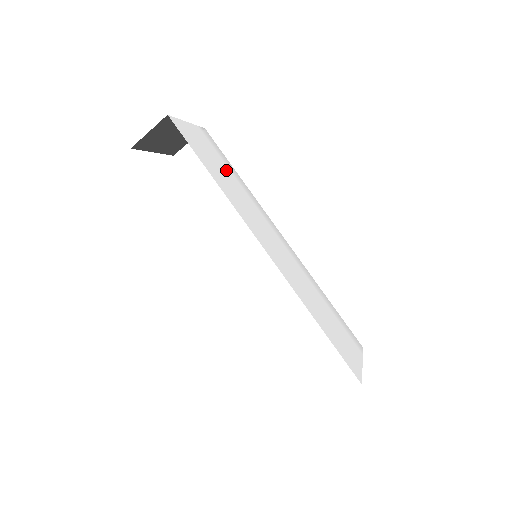
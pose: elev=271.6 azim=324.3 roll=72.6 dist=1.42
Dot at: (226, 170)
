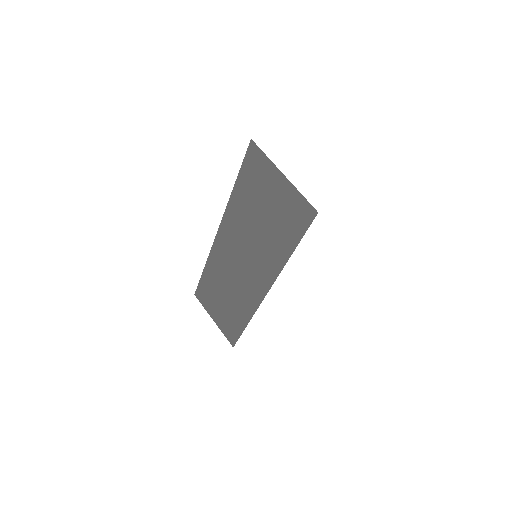
Dot at: occluded
